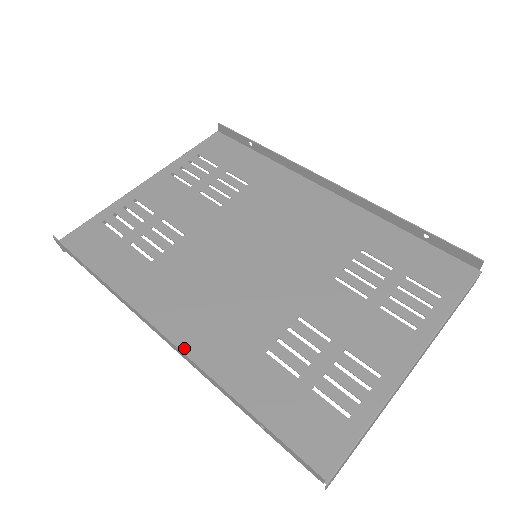
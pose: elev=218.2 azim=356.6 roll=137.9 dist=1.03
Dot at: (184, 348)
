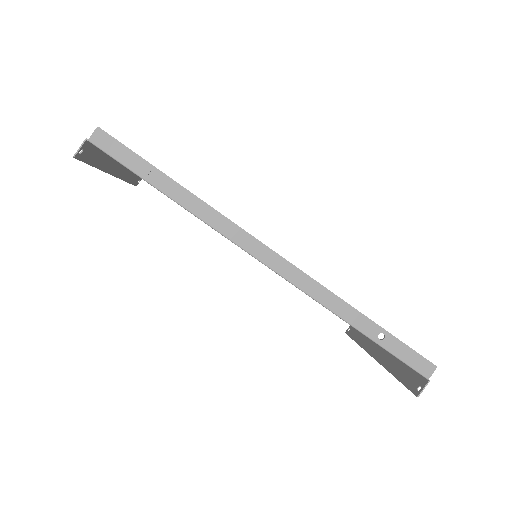
Dot at: (284, 277)
